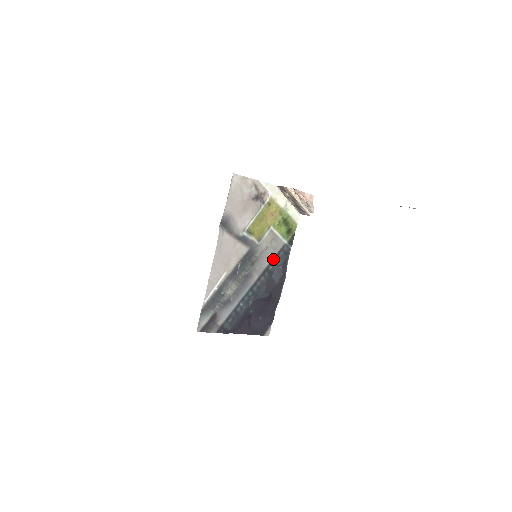
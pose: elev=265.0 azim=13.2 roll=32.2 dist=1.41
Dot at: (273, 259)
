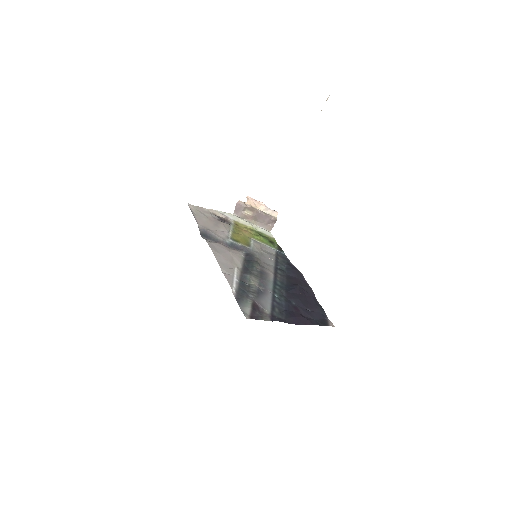
Dot at: (275, 262)
